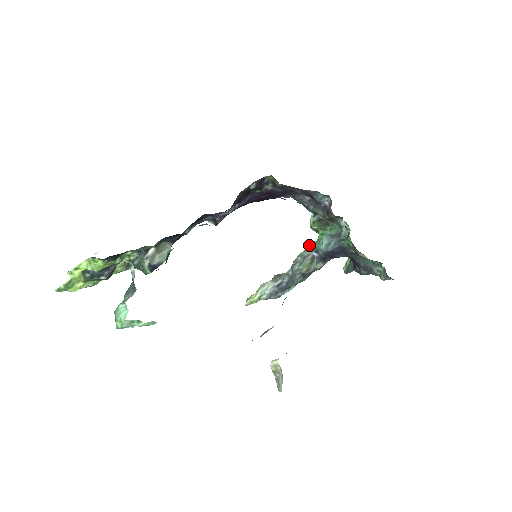
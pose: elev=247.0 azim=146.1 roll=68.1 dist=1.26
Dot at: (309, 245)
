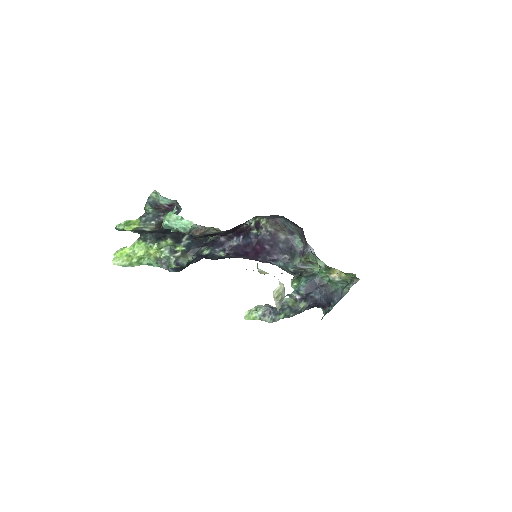
Dot at: (292, 292)
